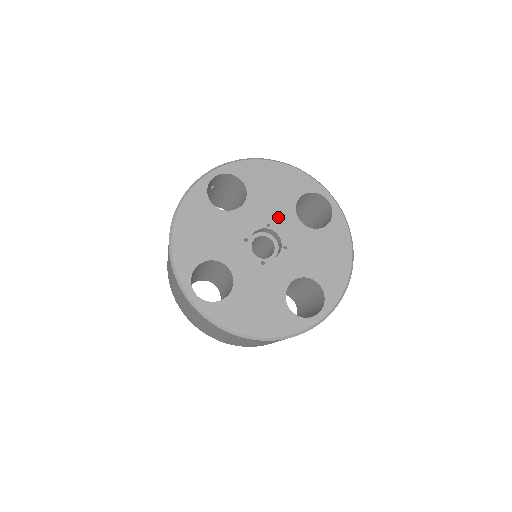
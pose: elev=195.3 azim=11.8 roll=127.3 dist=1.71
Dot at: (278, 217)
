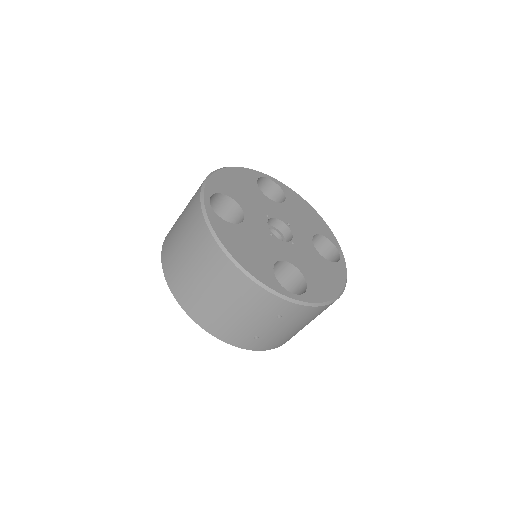
Dot at: (298, 228)
